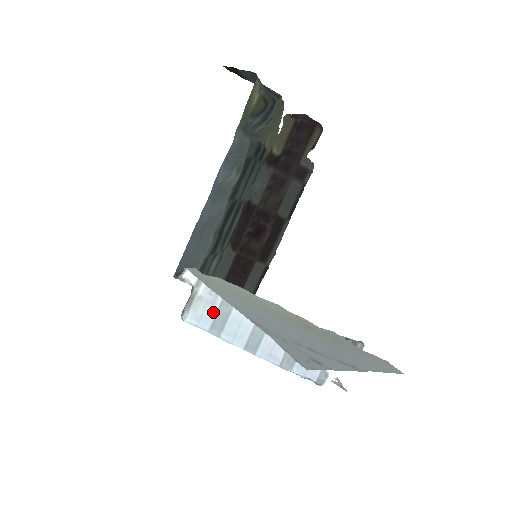
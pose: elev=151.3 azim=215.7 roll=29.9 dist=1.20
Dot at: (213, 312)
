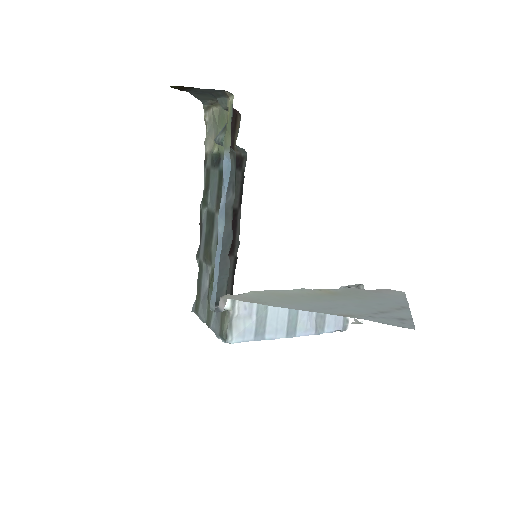
Dot at: (253, 322)
